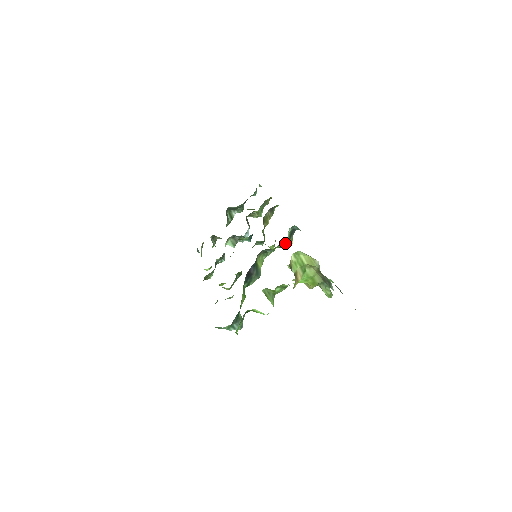
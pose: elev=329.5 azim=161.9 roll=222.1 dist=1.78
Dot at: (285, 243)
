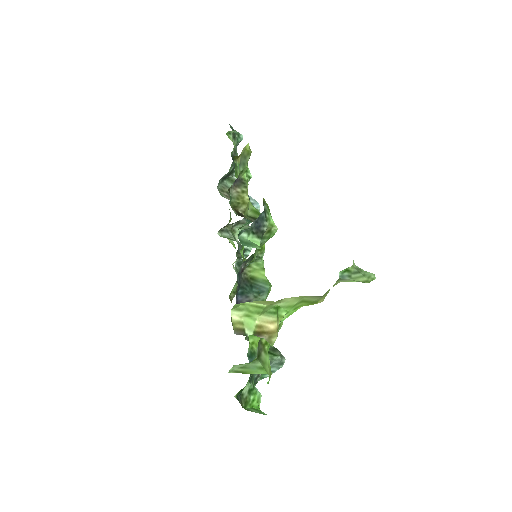
Dot at: (265, 237)
